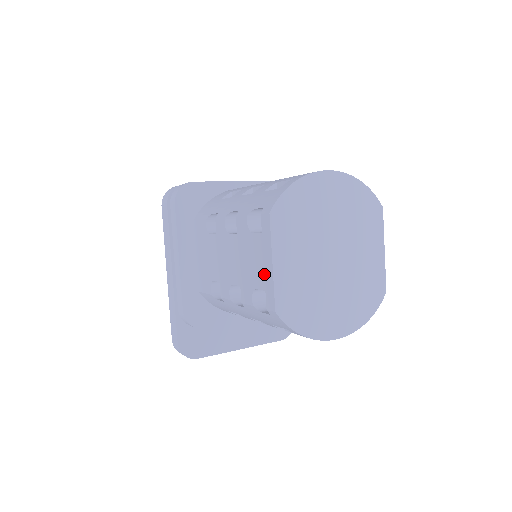
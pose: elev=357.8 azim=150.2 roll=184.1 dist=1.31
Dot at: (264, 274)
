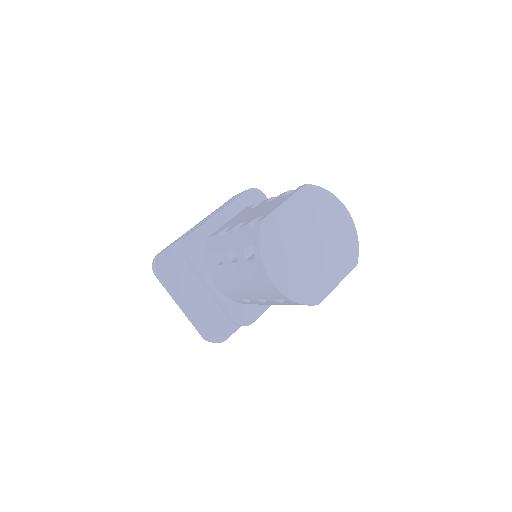
Dot at: (273, 208)
